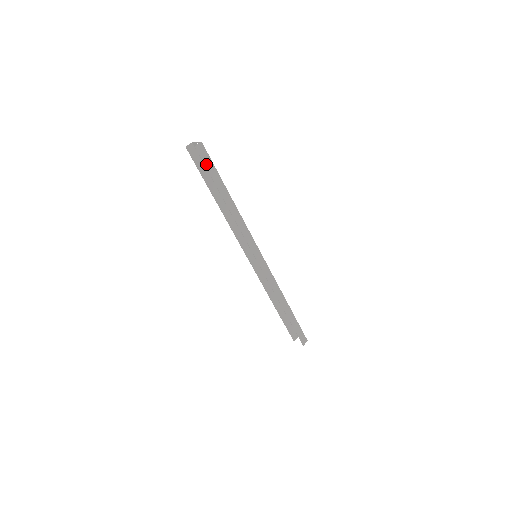
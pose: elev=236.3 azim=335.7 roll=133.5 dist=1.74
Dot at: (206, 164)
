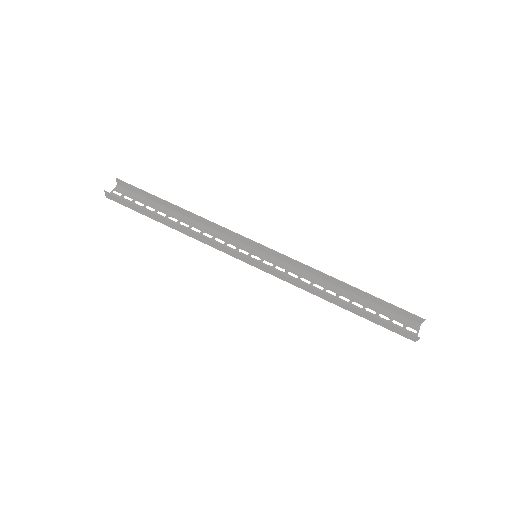
Dot at: (135, 188)
